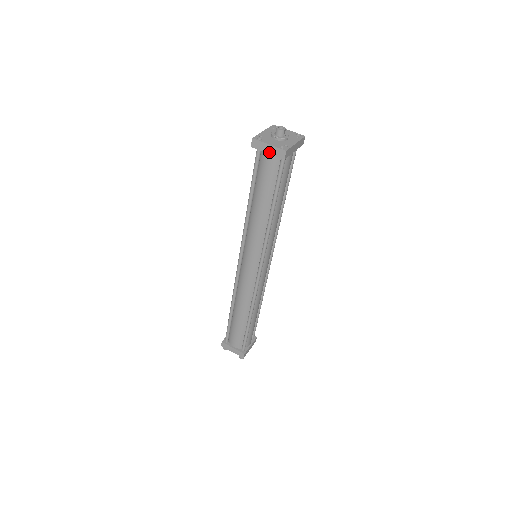
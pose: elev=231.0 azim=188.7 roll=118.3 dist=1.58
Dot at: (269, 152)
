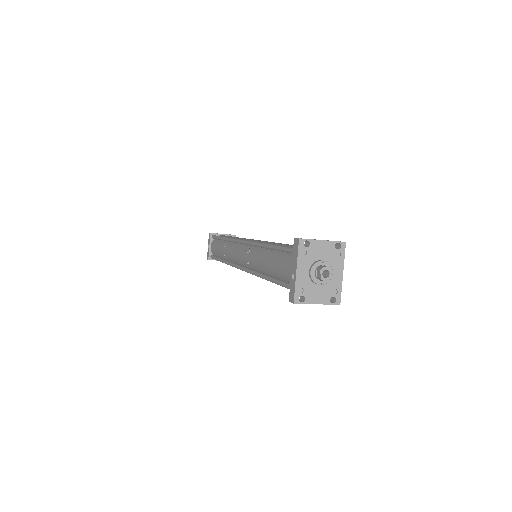
Dot at: occluded
